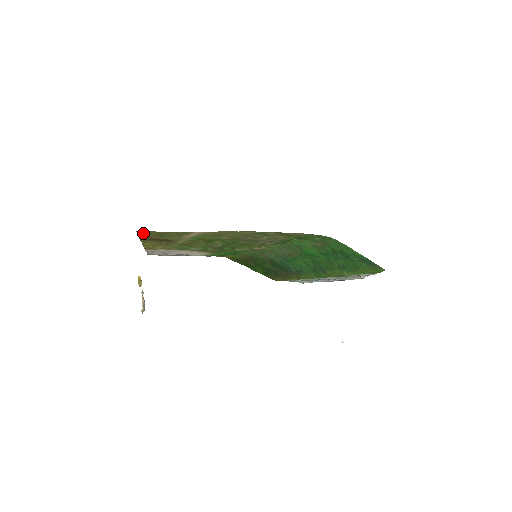
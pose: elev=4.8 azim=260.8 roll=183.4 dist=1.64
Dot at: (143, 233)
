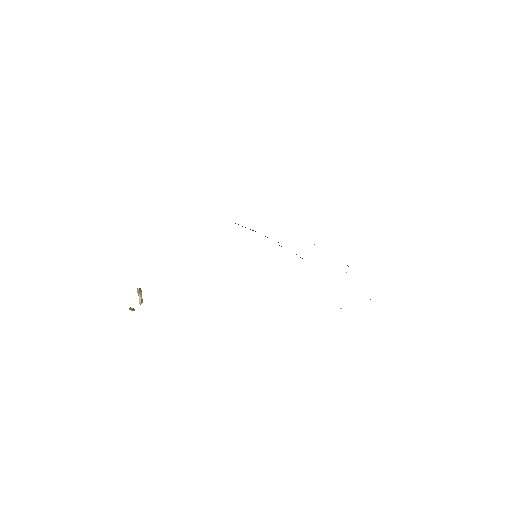
Dot at: occluded
